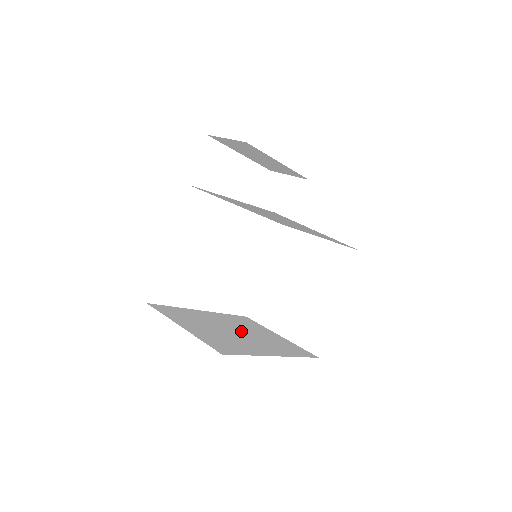
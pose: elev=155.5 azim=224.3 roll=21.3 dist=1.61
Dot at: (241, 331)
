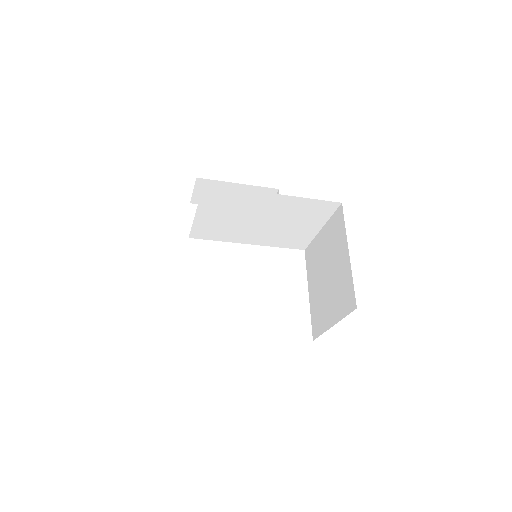
Dot at: occluded
